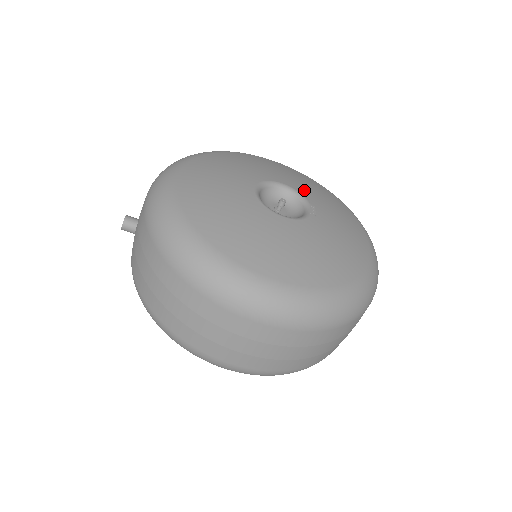
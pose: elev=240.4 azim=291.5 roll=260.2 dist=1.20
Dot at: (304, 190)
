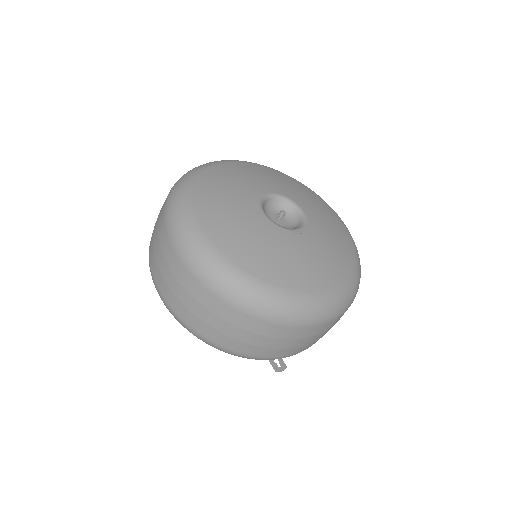
Dot at: (316, 224)
